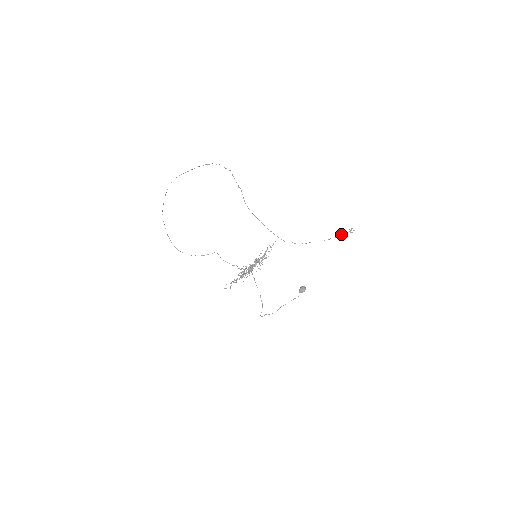
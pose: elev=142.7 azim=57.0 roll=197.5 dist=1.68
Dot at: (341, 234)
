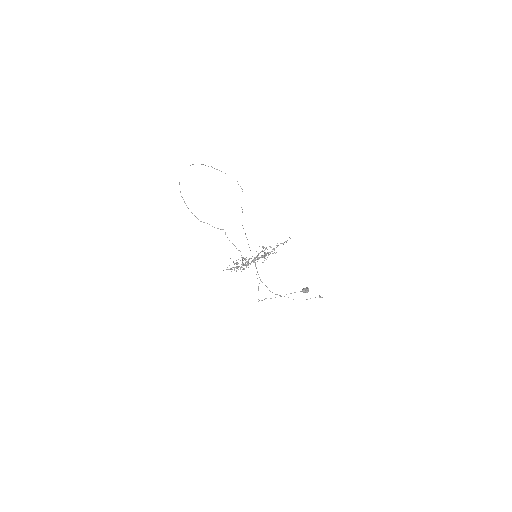
Dot at: occluded
